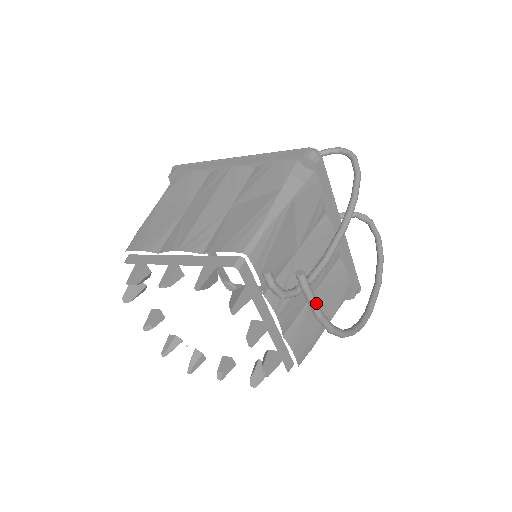
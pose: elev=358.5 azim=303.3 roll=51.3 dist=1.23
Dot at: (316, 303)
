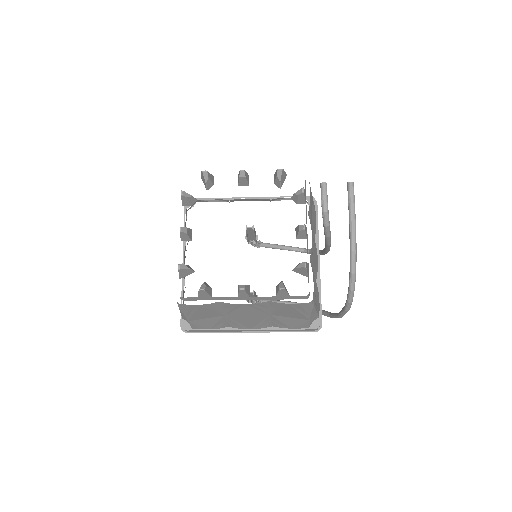
Dot at: occluded
